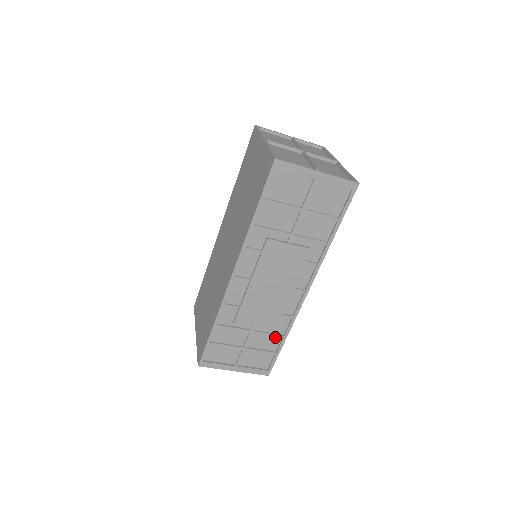
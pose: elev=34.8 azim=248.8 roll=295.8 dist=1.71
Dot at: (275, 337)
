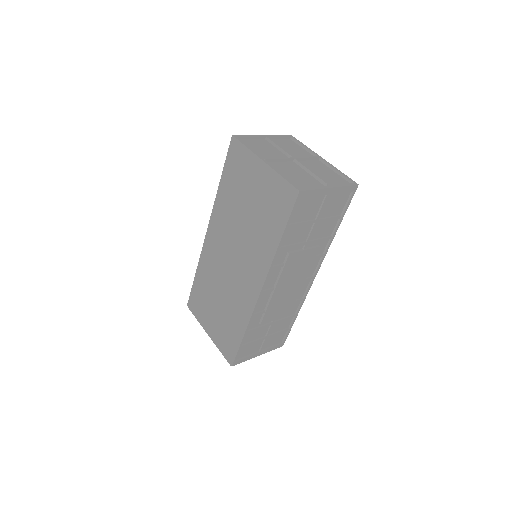
Dot at: (288, 318)
